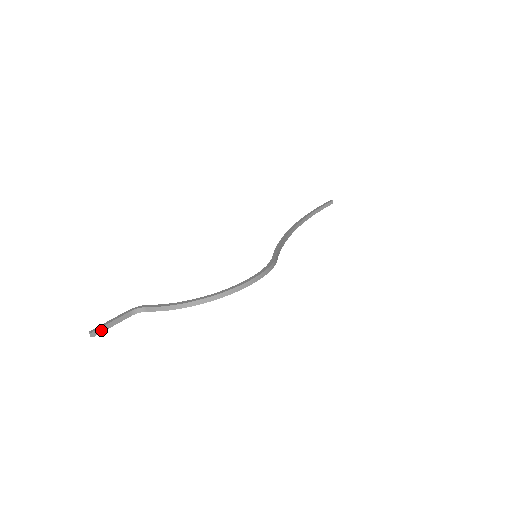
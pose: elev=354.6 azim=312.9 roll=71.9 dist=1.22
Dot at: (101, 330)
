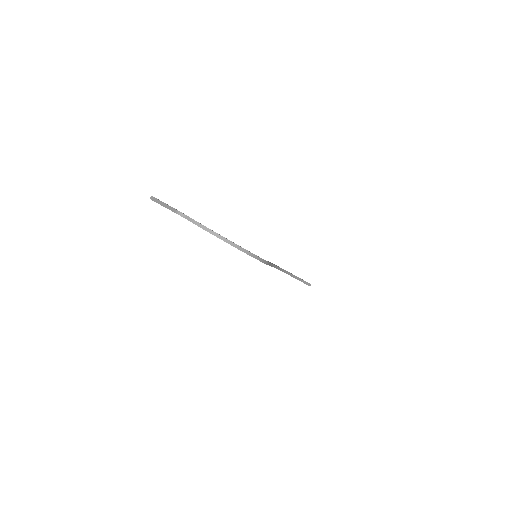
Dot at: (158, 201)
